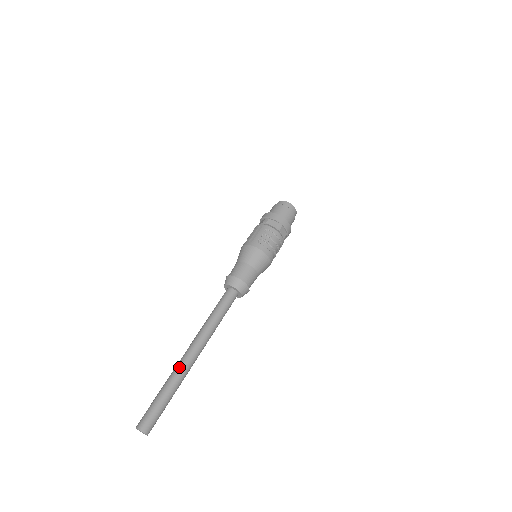
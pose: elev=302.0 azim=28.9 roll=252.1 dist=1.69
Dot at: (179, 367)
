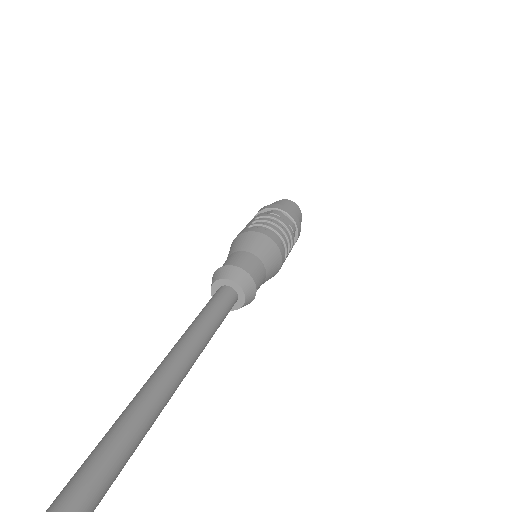
Dot at: (126, 407)
